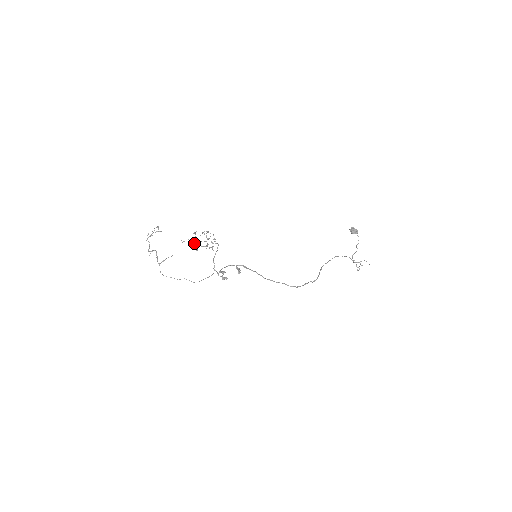
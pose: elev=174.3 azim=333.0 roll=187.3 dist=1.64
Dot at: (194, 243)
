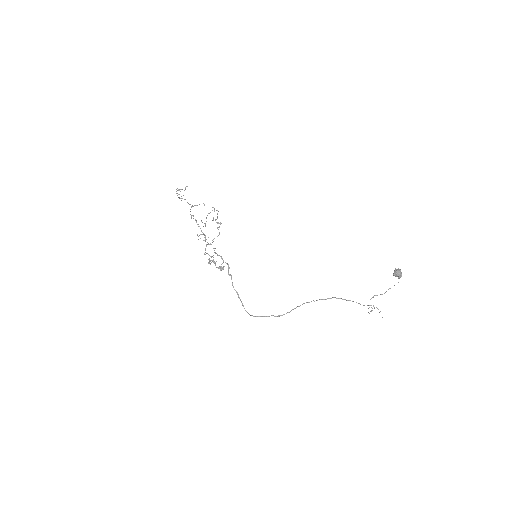
Dot at: (198, 224)
